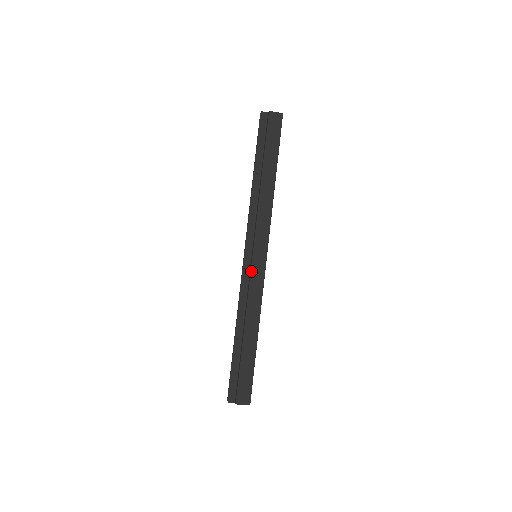
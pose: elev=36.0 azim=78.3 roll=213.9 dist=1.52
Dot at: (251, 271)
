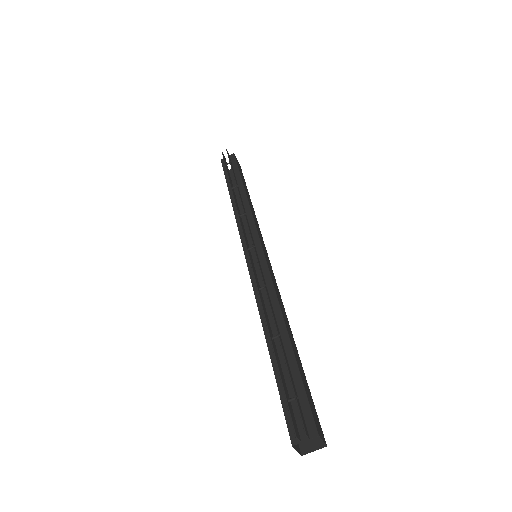
Dot at: (267, 262)
